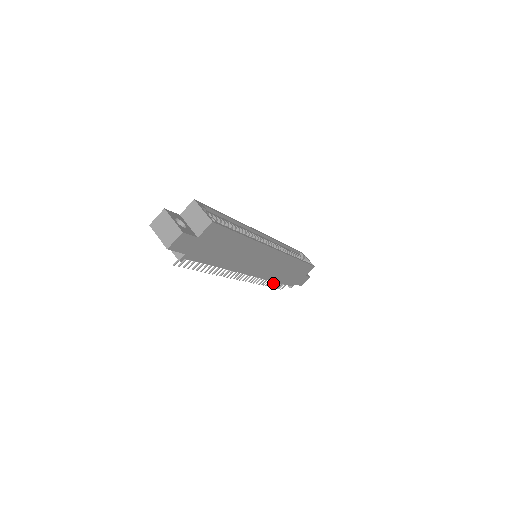
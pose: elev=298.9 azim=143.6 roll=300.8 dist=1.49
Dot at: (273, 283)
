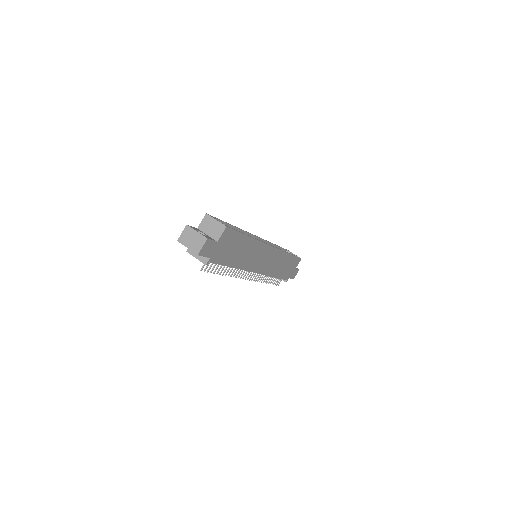
Dot at: (272, 280)
